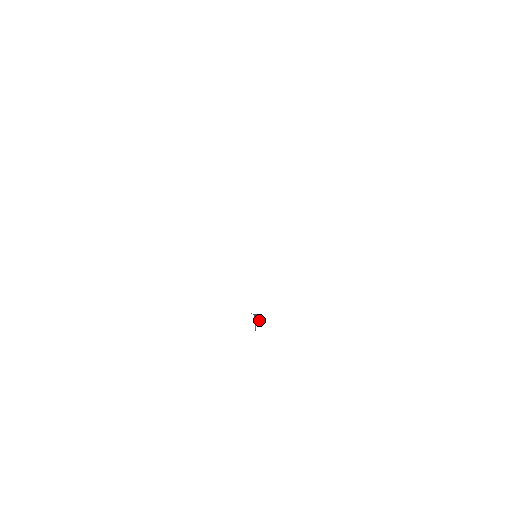
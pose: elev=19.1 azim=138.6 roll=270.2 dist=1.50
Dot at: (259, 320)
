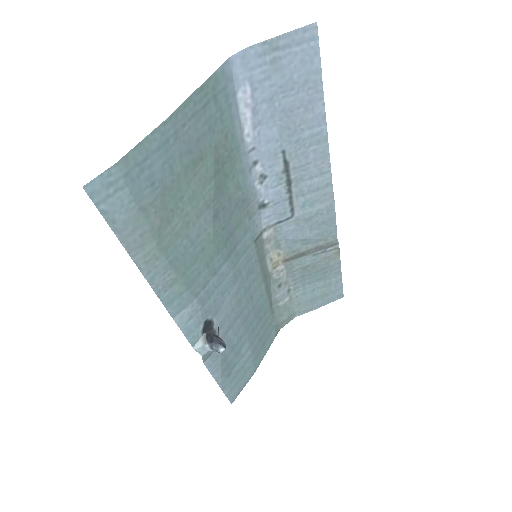
Dot at: (213, 344)
